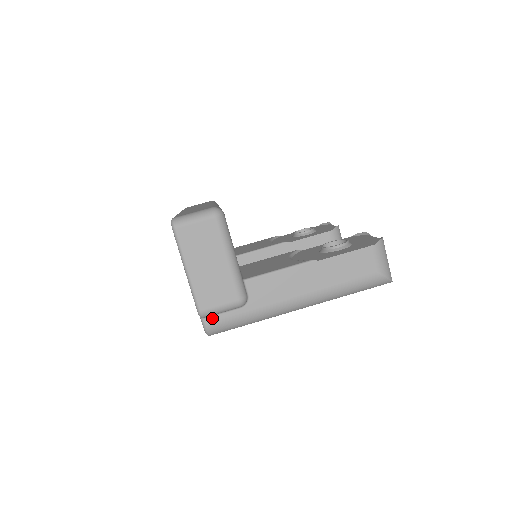
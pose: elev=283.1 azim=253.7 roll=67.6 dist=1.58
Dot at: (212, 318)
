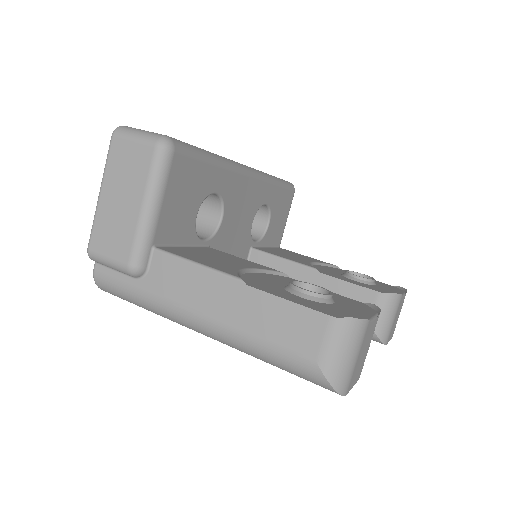
Dot at: (103, 268)
